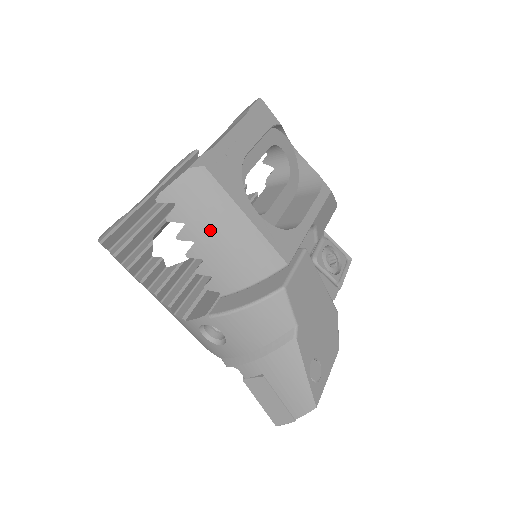
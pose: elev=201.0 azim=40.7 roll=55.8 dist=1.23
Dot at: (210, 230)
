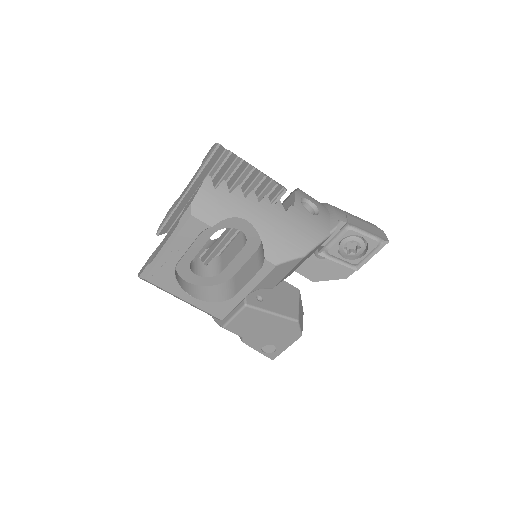
Dot at: occluded
